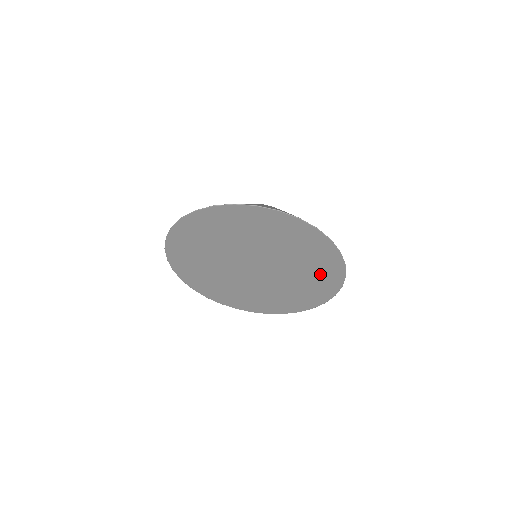
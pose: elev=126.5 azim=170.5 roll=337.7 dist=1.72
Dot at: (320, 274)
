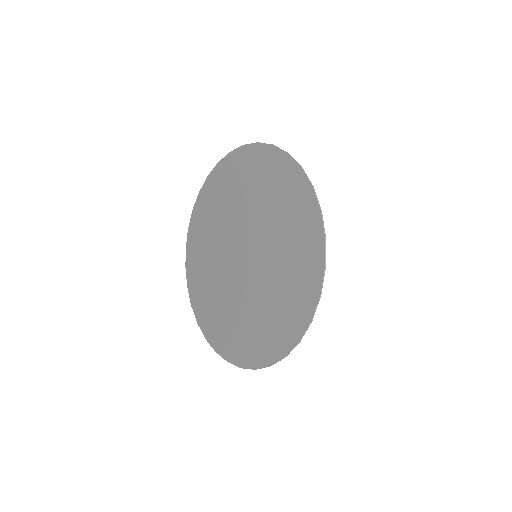
Dot at: (299, 244)
